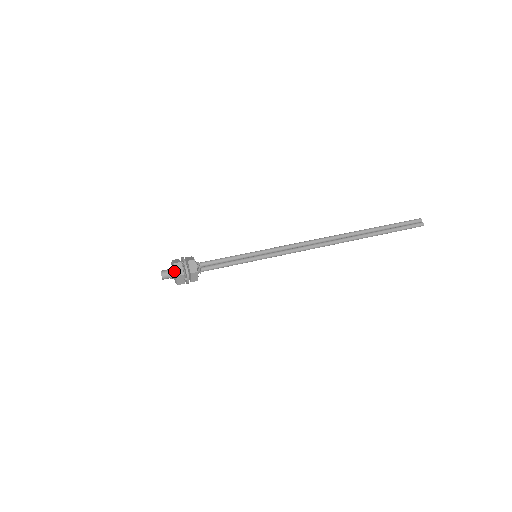
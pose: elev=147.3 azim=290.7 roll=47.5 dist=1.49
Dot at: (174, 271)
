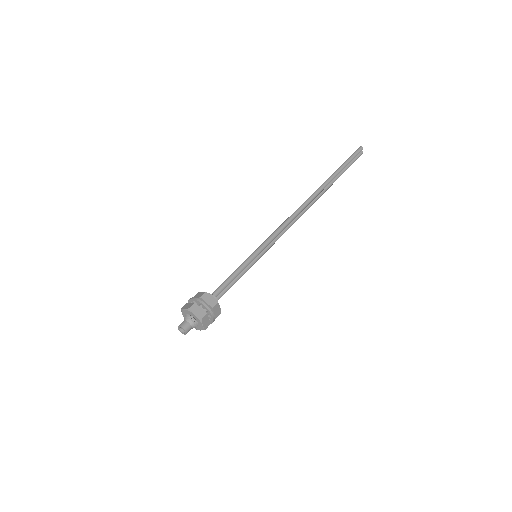
Dot at: (198, 324)
